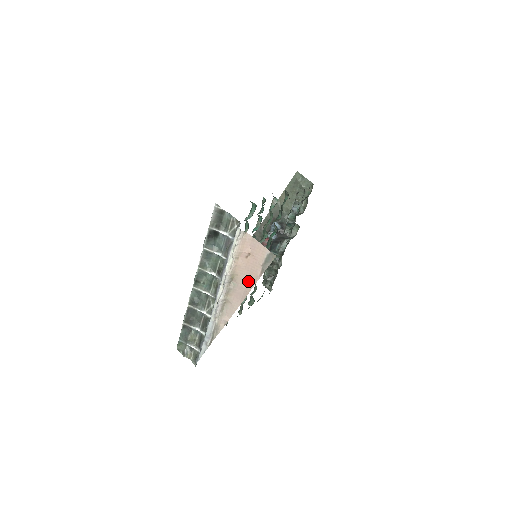
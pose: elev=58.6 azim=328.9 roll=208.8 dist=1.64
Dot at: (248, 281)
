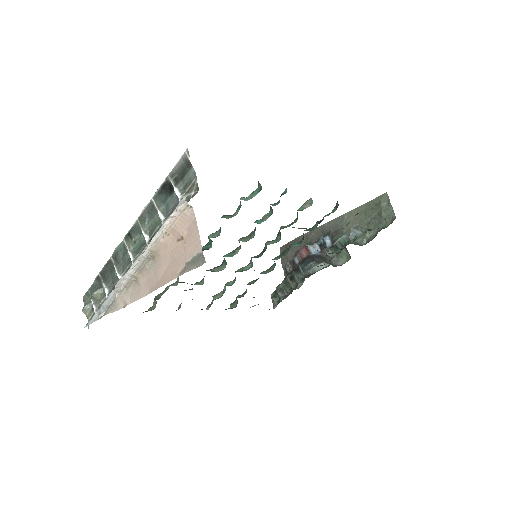
Dot at: (166, 272)
